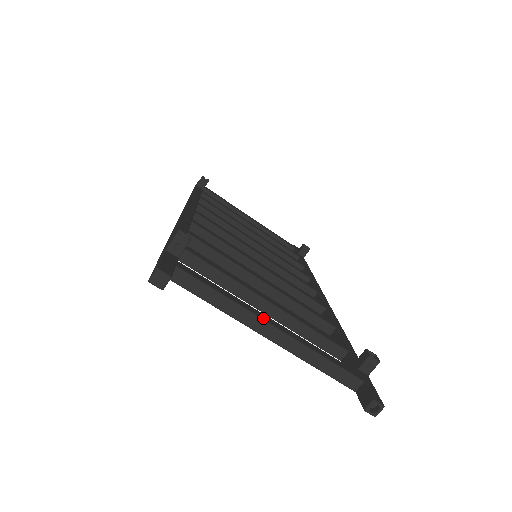
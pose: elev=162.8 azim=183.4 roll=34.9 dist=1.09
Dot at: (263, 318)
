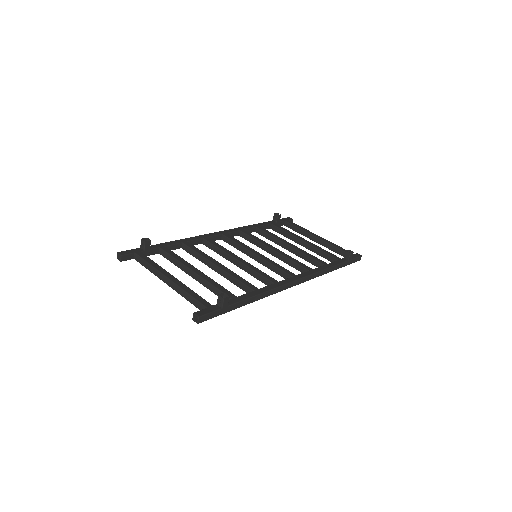
Dot at: (164, 274)
